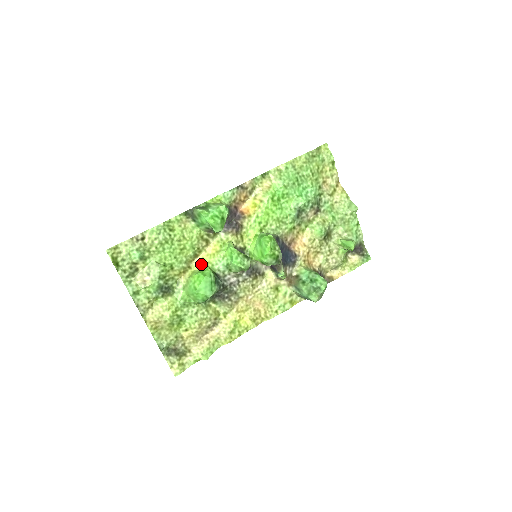
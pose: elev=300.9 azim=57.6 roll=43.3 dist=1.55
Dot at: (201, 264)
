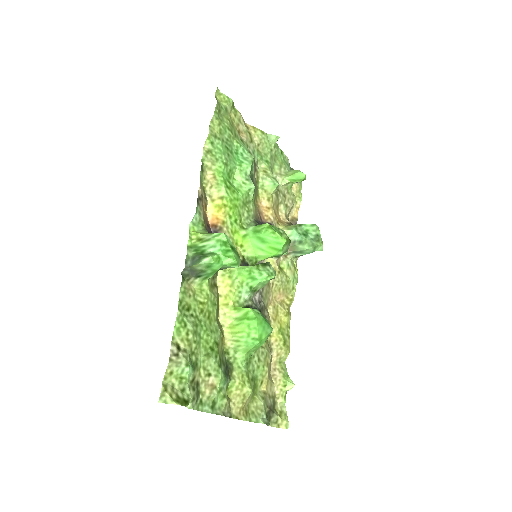
Dot at: (229, 312)
